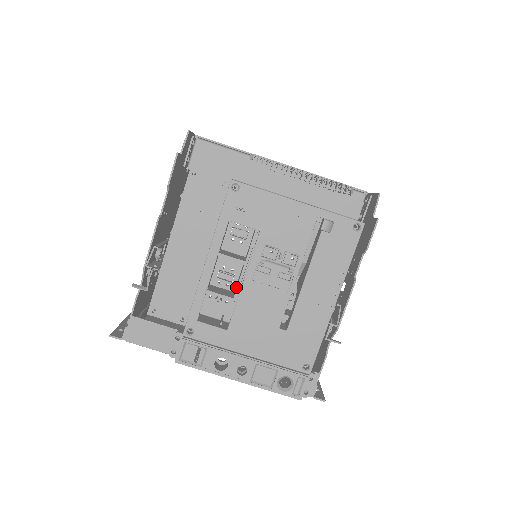
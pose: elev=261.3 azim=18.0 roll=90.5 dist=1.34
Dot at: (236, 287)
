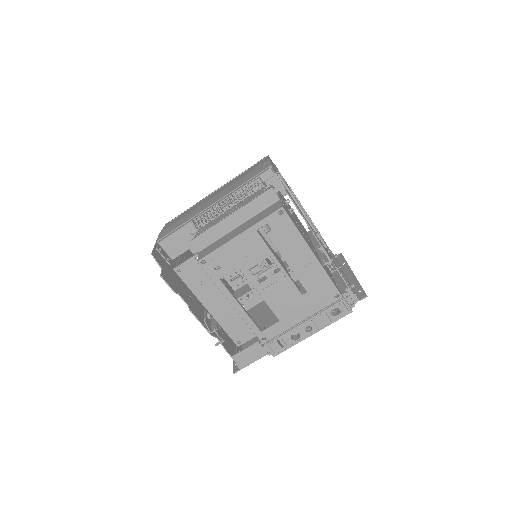
Dot at: occluded
